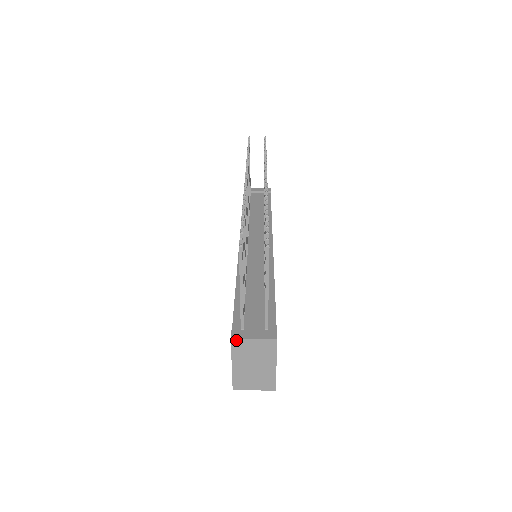
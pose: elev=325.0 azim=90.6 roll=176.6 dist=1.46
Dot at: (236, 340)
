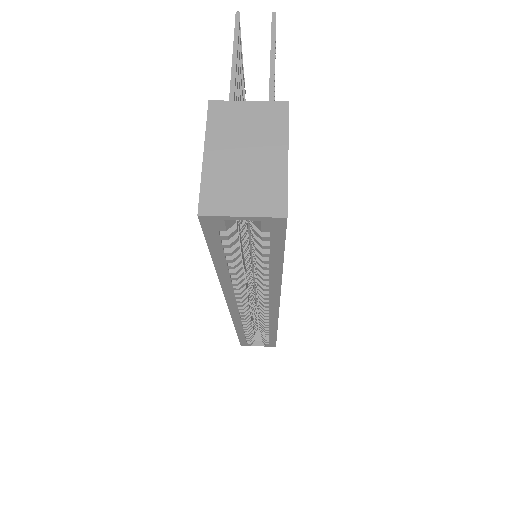
Dot at: (217, 104)
